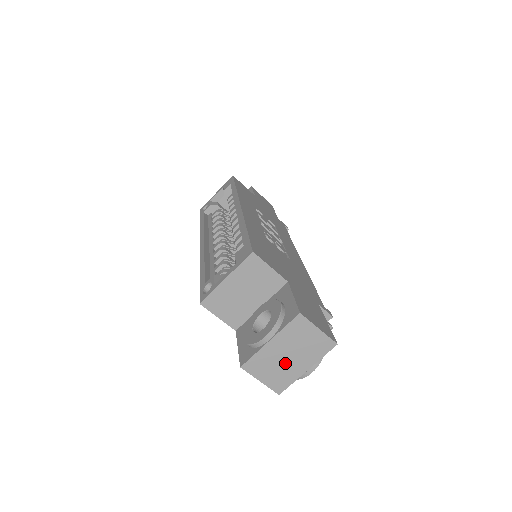
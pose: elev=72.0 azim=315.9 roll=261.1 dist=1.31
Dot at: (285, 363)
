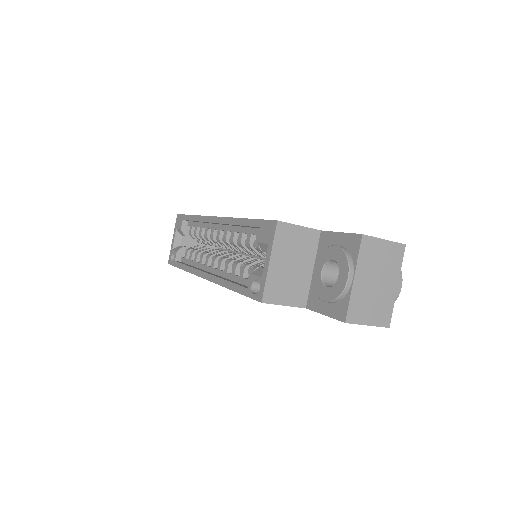
Dot at: (377, 292)
